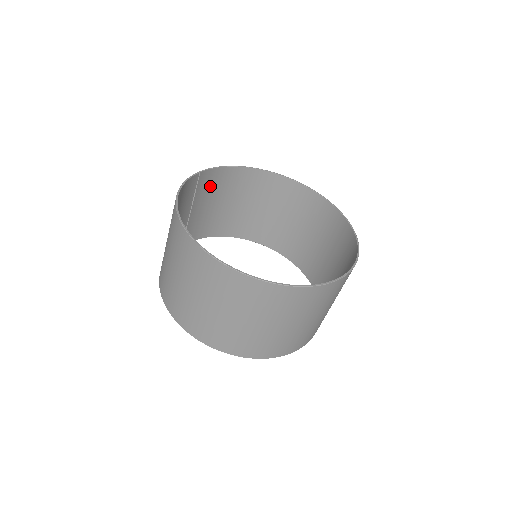
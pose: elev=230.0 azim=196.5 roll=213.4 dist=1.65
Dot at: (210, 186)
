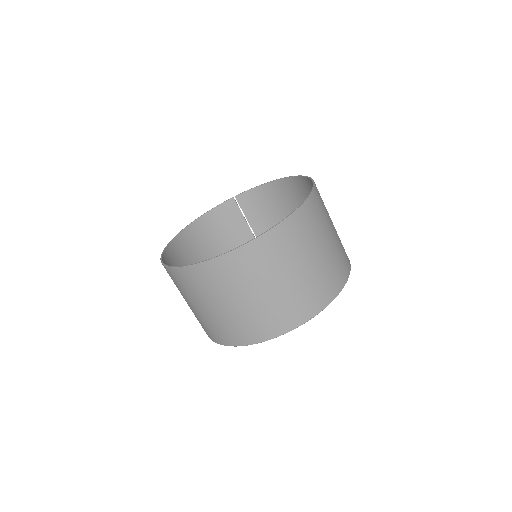
Dot at: (258, 205)
